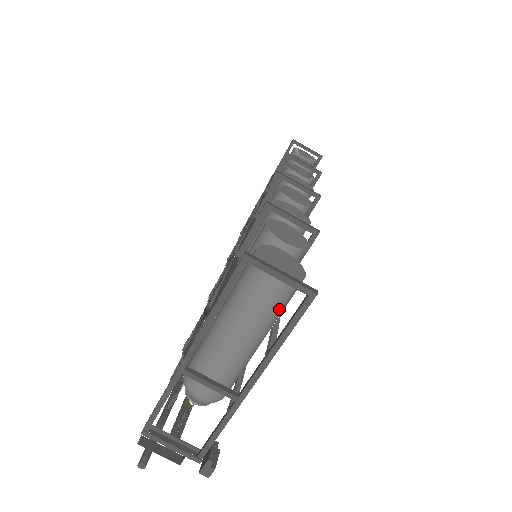
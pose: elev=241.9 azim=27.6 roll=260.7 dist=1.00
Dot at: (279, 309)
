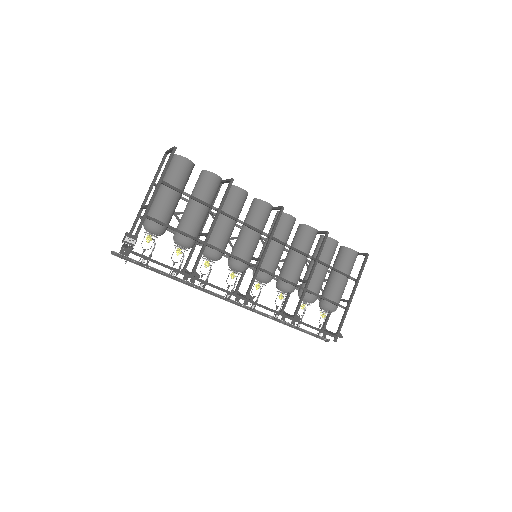
Dot at: (173, 170)
